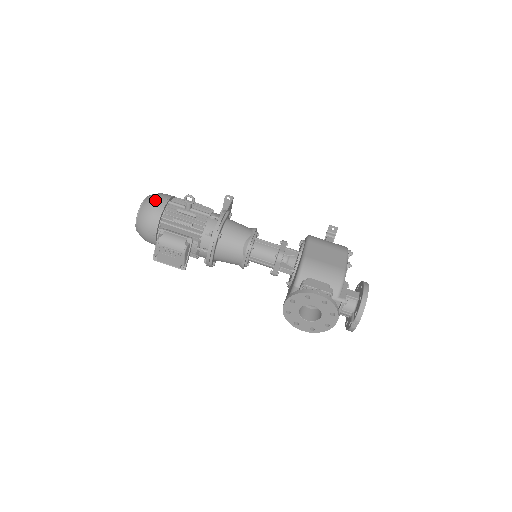
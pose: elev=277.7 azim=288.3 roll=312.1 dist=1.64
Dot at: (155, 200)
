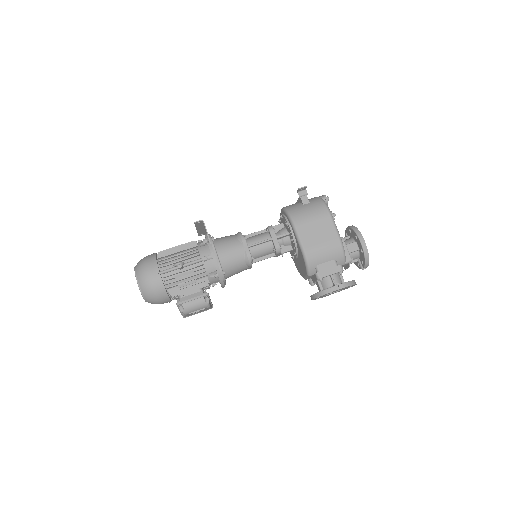
Dot at: (150, 282)
